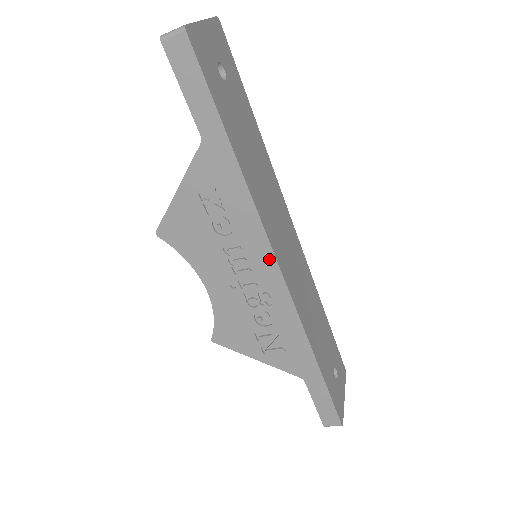
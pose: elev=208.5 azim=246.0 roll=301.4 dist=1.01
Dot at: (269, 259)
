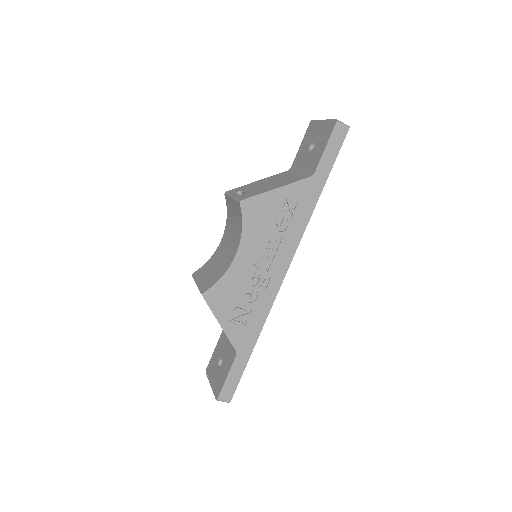
Dot at: (288, 260)
